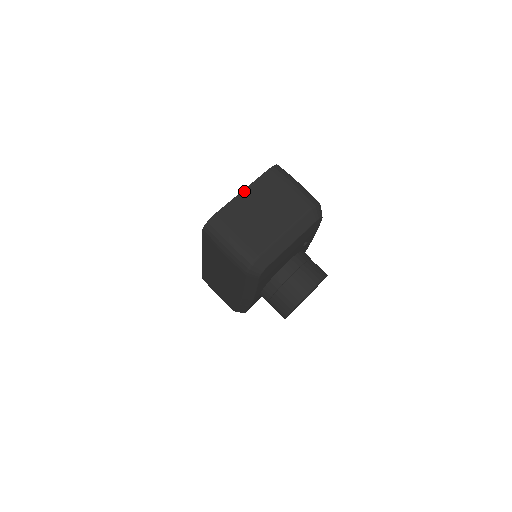
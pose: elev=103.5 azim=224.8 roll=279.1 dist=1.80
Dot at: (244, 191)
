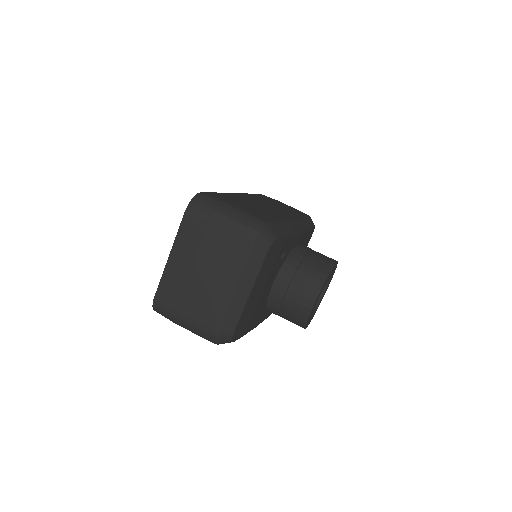
Dot at: (170, 256)
